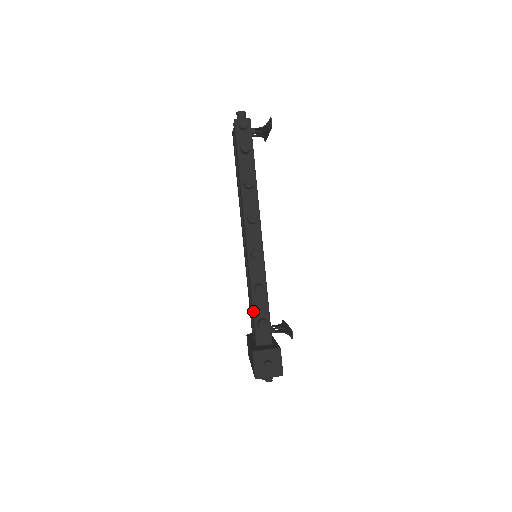
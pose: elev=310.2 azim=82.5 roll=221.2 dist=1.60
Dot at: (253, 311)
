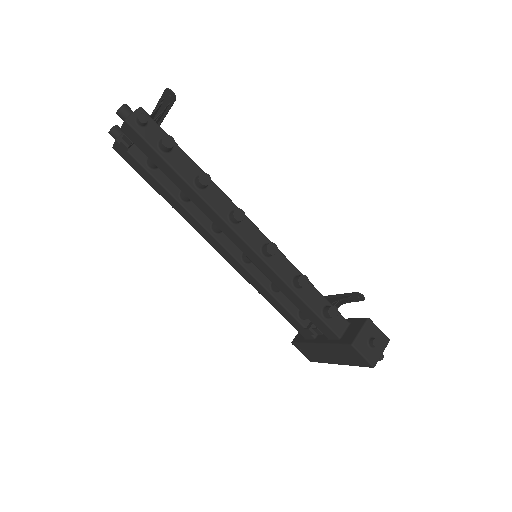
Dot at: (311, 309)
